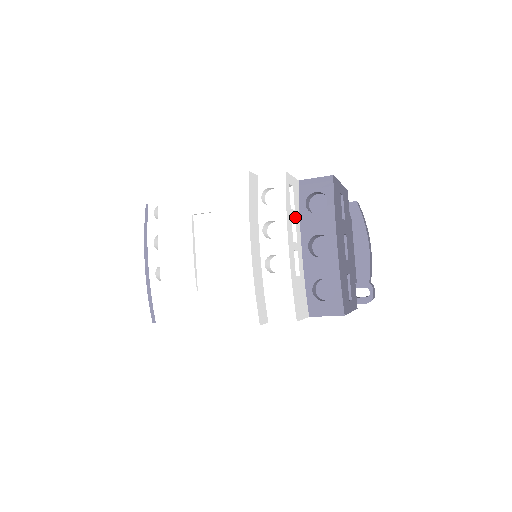
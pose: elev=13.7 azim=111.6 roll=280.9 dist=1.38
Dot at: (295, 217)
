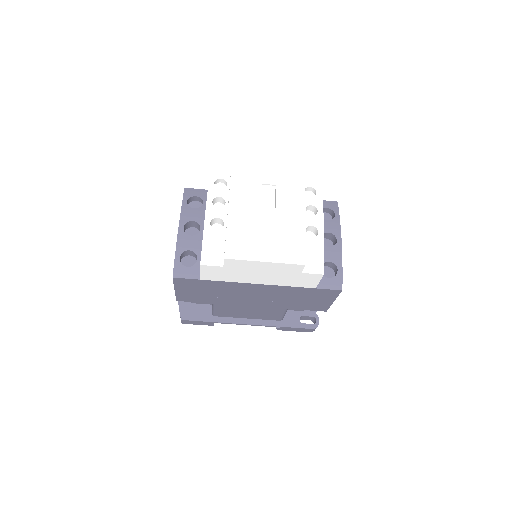
Dot at: occluded
